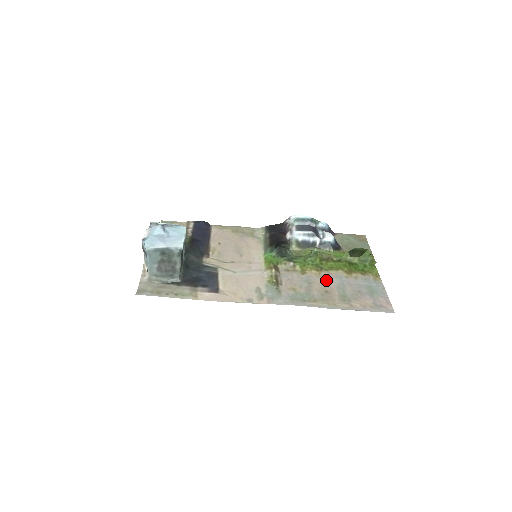
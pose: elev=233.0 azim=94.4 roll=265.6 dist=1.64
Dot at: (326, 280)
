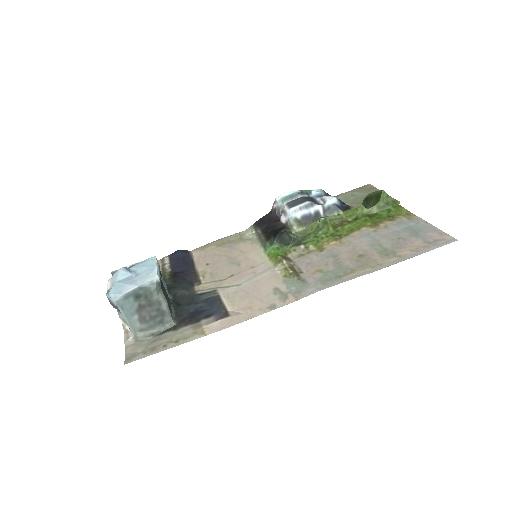
Dot at: (352, 245)
